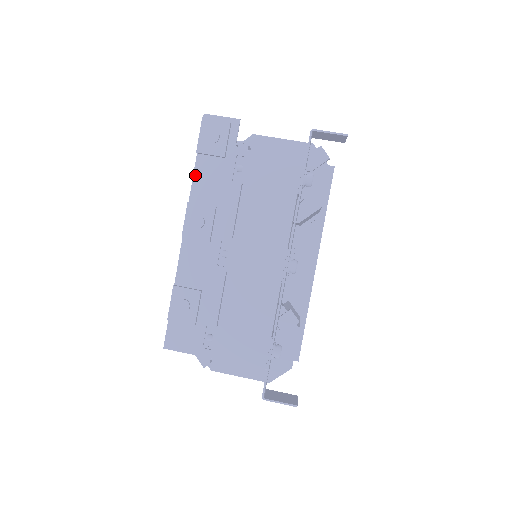
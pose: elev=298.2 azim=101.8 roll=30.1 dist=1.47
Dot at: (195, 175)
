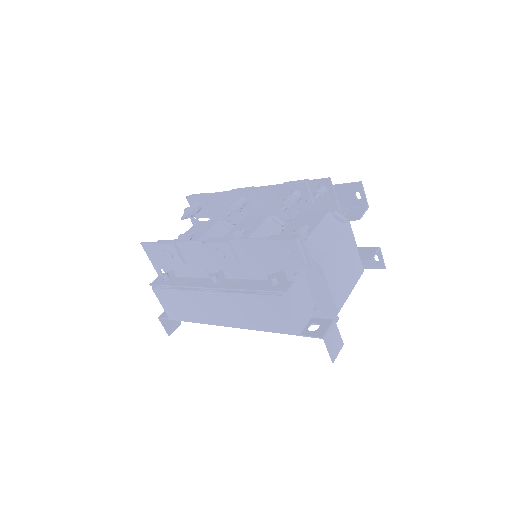
Dot at: (251, 240)
